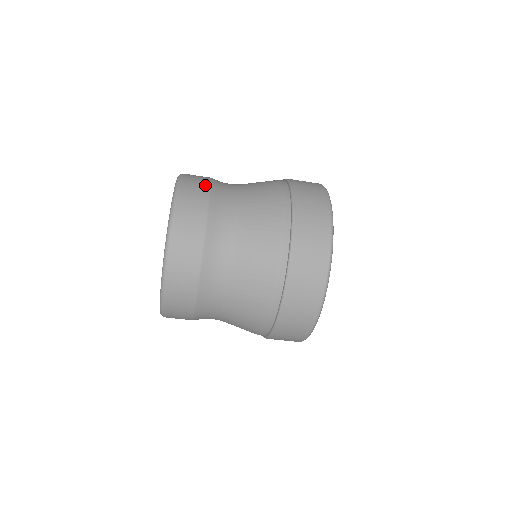
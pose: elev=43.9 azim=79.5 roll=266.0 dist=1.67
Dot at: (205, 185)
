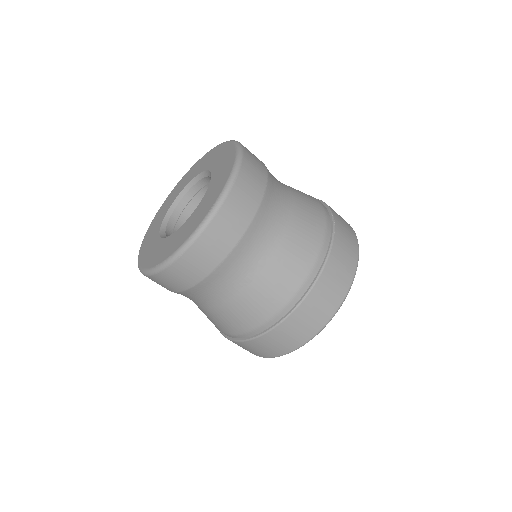
Dot at: occluded
